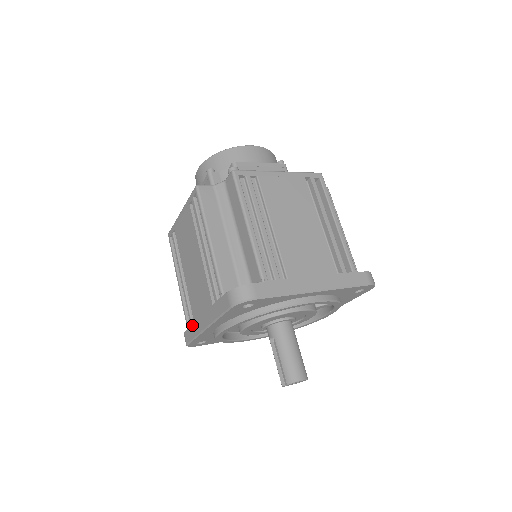
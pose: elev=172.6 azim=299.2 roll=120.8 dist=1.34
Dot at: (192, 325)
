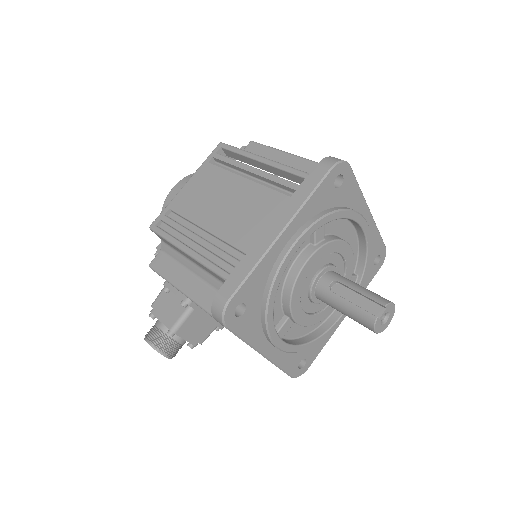
Dot at: (242, 260)
